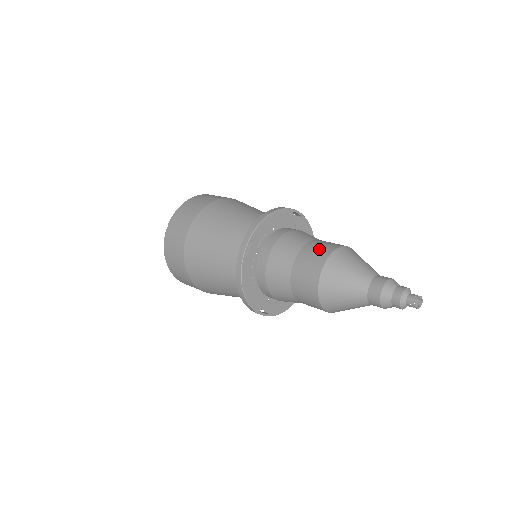
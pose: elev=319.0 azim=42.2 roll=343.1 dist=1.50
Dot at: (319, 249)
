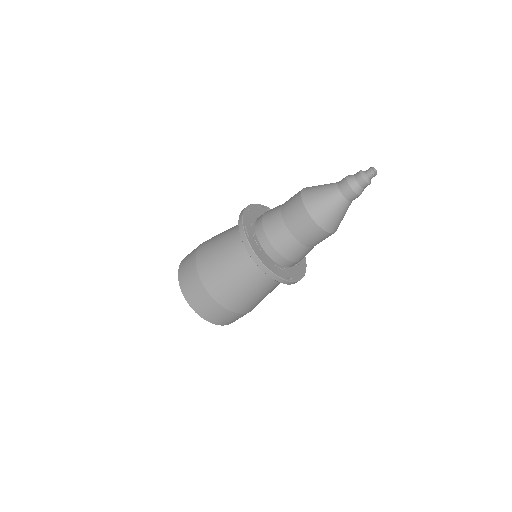
Dot at: (292, 197)
